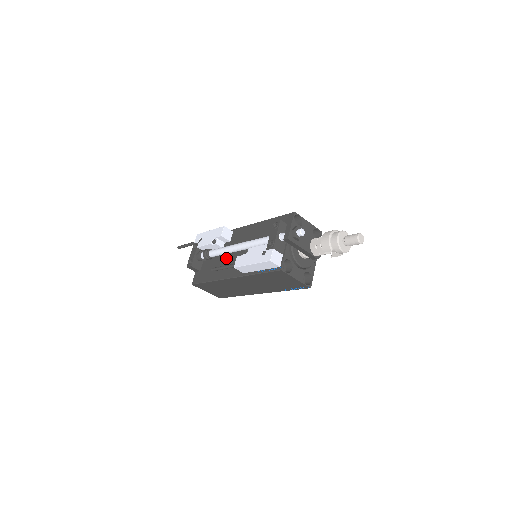
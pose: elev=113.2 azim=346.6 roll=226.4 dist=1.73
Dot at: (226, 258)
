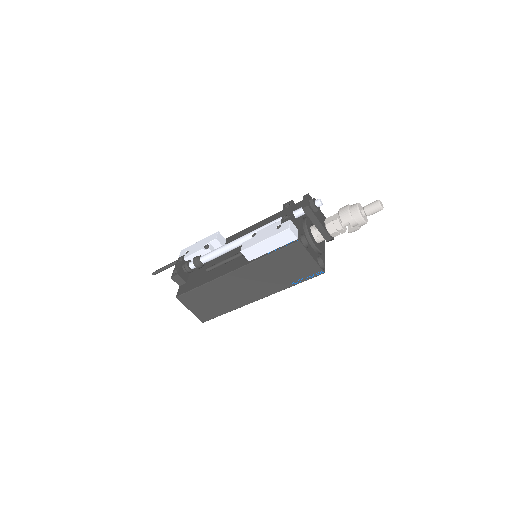
Dot at: (222, 260)
